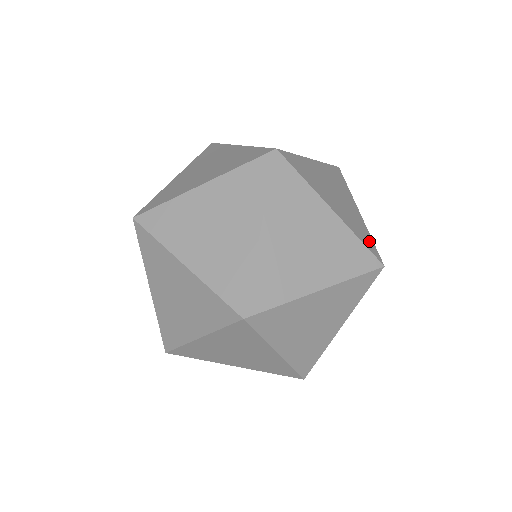
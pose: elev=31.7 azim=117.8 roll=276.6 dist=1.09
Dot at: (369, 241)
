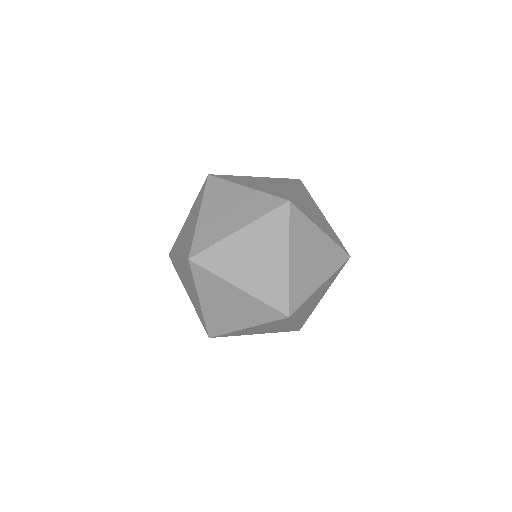
Dot at: (339, 241)
